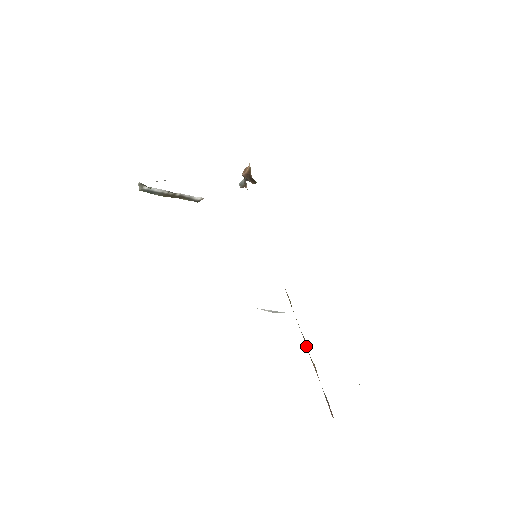
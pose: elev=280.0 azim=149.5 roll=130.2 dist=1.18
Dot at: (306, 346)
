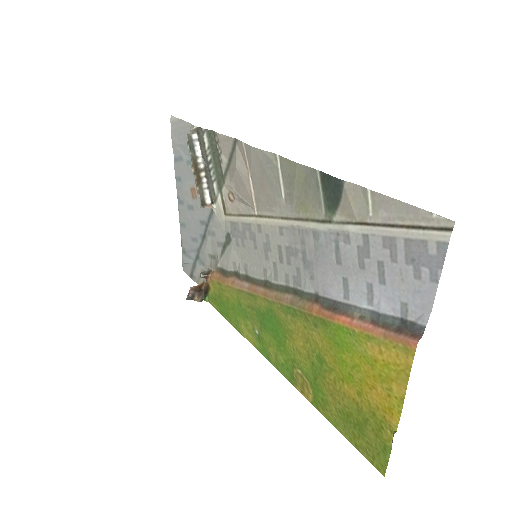
Dot at: (335, 313)
